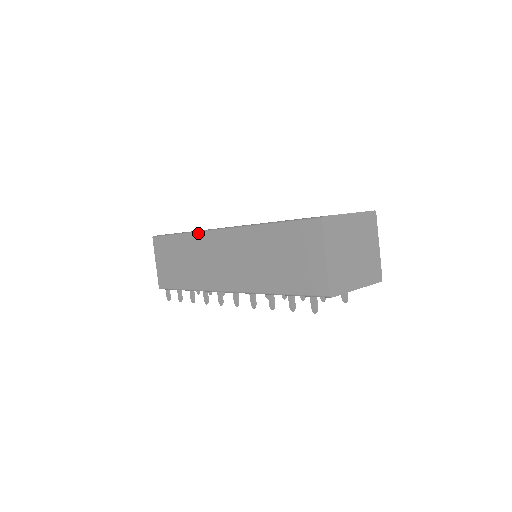
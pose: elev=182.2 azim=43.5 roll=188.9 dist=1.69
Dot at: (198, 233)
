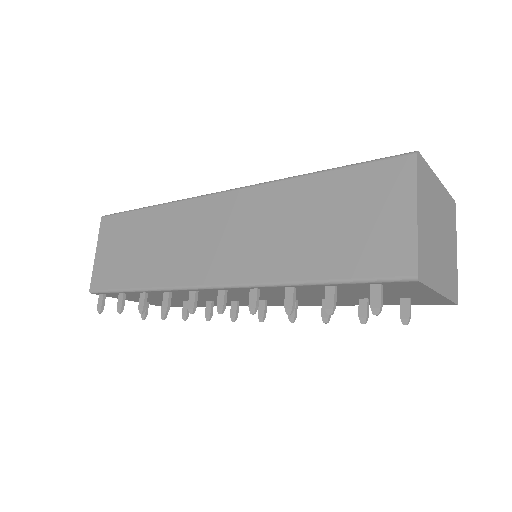
Dot at: (180, 202)
